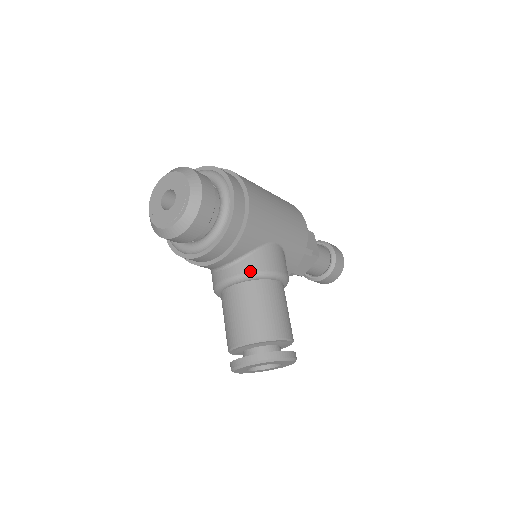
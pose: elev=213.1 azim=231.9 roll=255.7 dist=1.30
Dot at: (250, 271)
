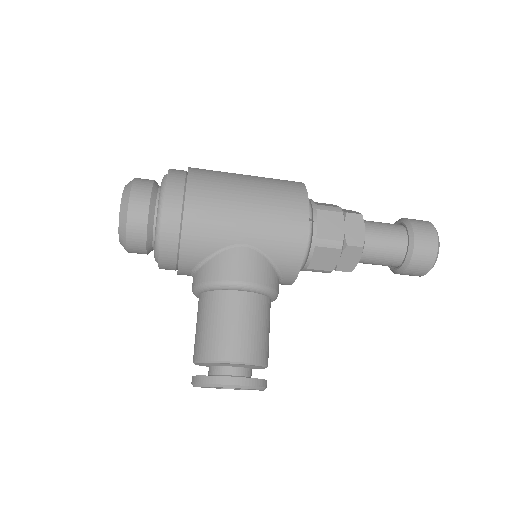
Dot at: (202, 281)
